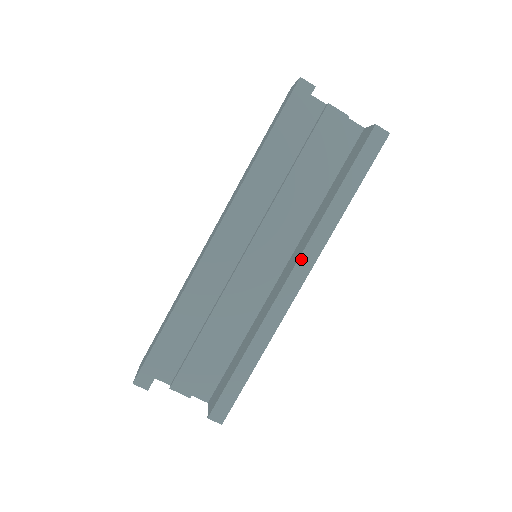
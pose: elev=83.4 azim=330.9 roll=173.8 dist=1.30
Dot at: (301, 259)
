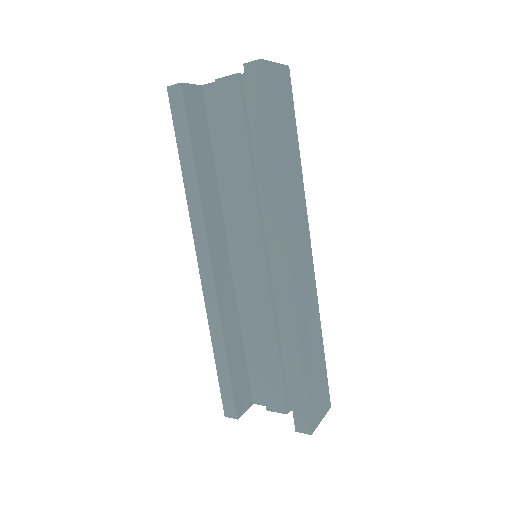
Dot at: (270, 239)
